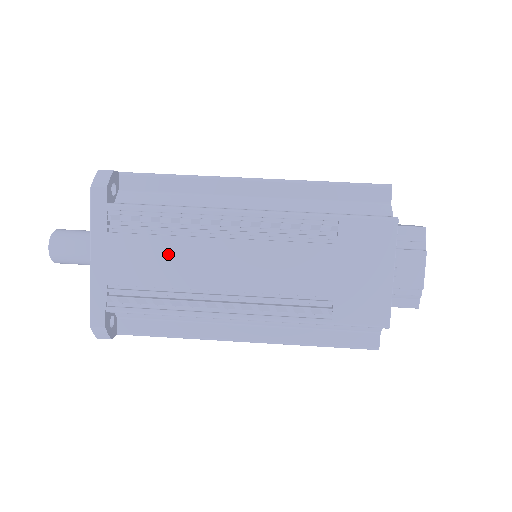
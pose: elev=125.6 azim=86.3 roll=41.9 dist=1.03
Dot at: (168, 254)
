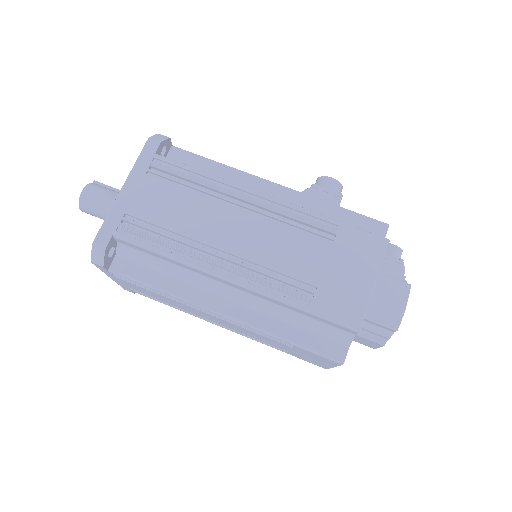
Dot at: (165, 299)
